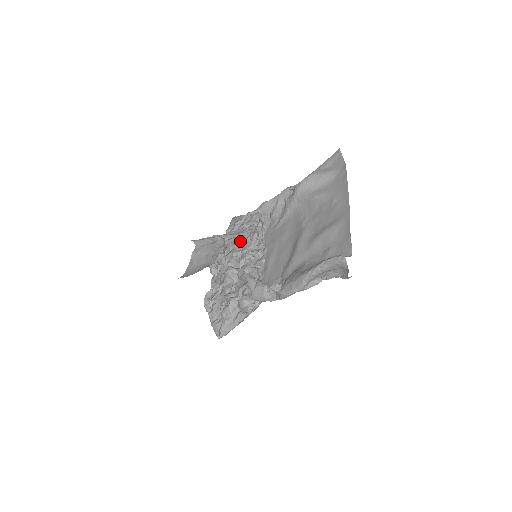
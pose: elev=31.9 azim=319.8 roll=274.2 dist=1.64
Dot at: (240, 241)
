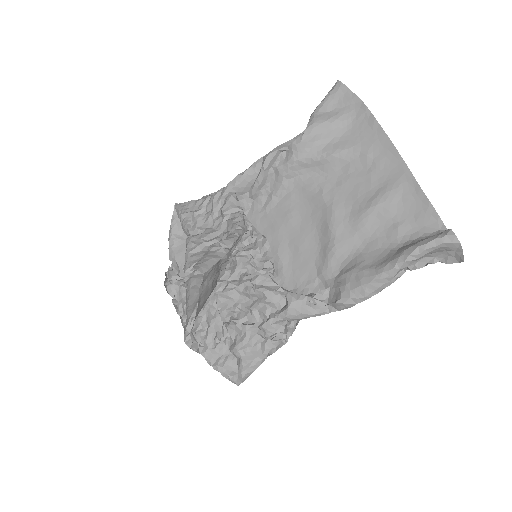
Dot at: (235, 243)
